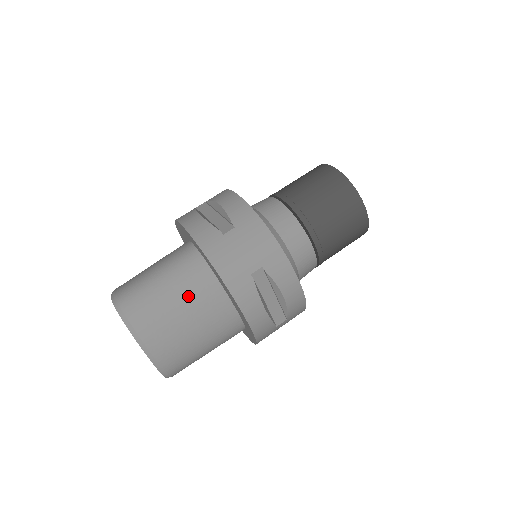
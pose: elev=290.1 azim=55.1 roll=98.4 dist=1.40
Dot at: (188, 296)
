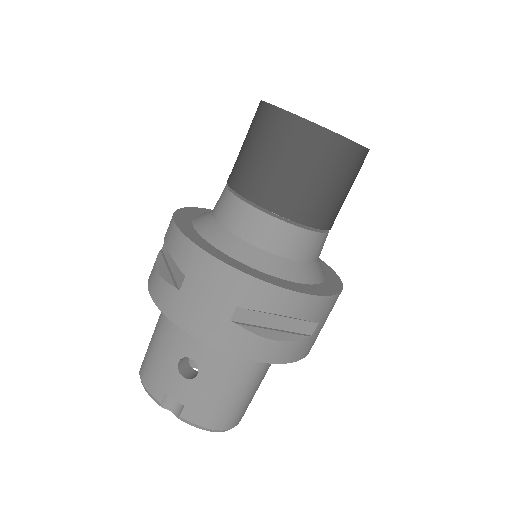
Dot at: occluded
